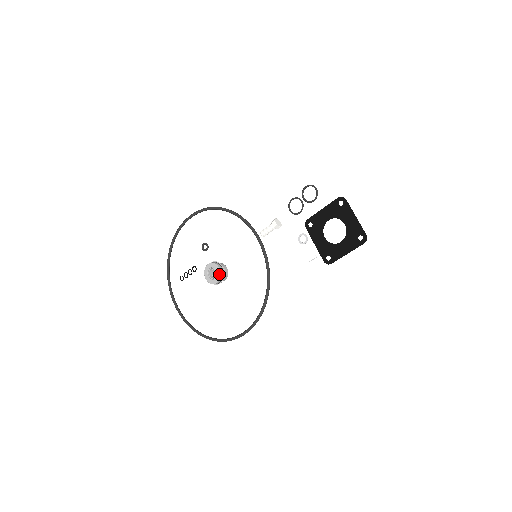
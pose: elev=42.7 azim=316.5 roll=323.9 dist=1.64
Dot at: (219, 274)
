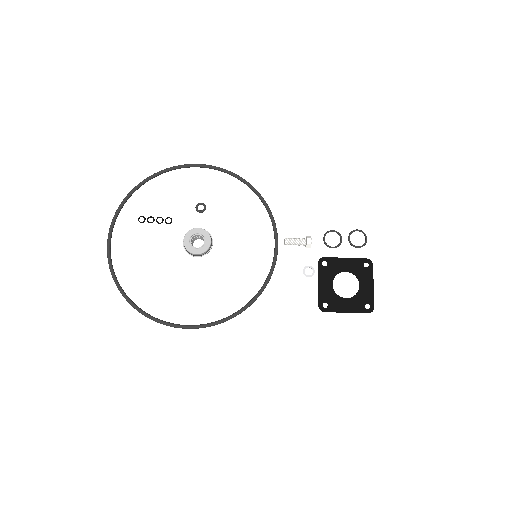
Dot at: (207, 247)
